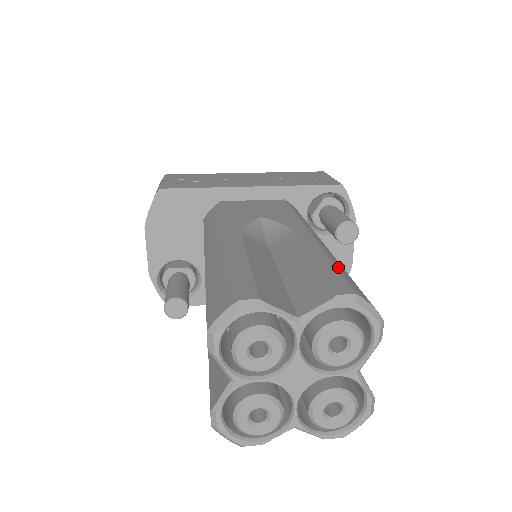
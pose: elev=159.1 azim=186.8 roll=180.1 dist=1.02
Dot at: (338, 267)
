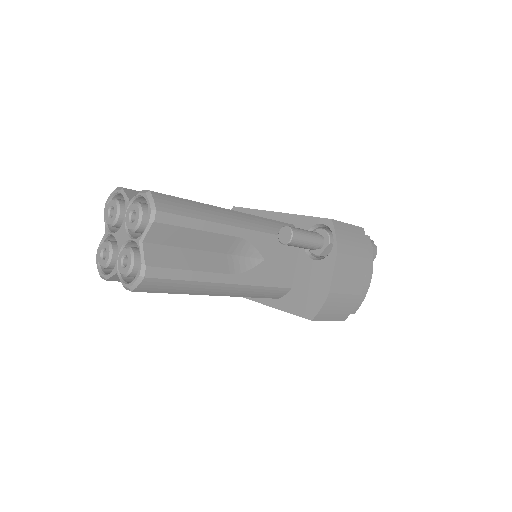
Dot at: (186, 201)
